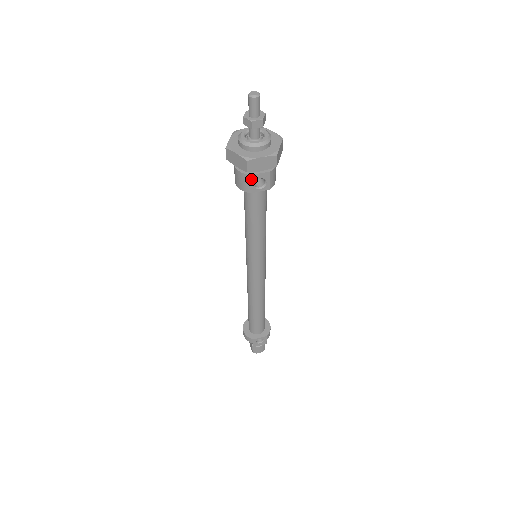
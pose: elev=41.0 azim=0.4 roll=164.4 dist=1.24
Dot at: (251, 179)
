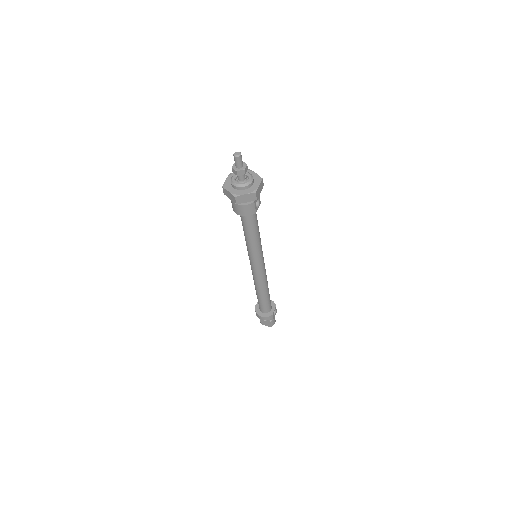
Dot at: (255, 204)
